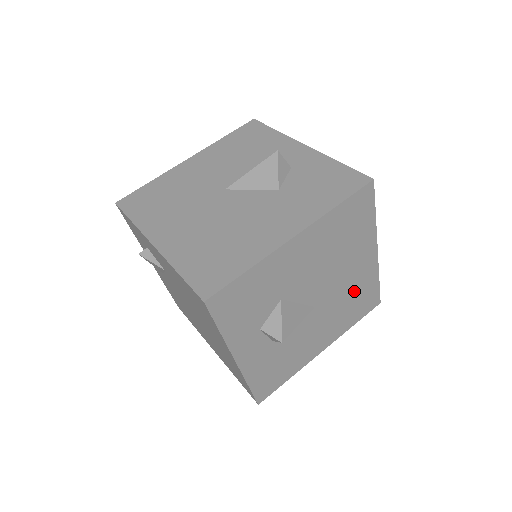
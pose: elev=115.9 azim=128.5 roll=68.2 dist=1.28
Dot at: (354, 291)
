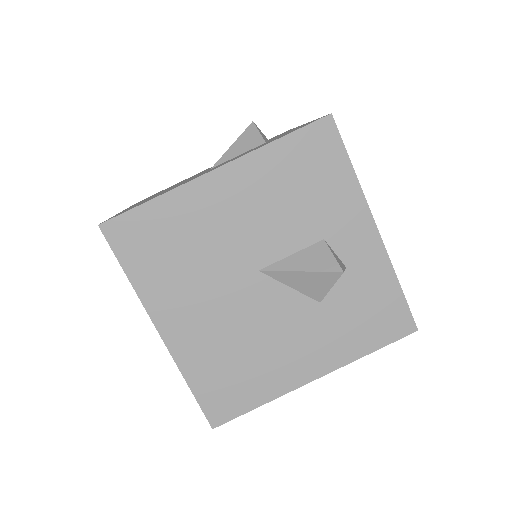
Dot at: occluded
